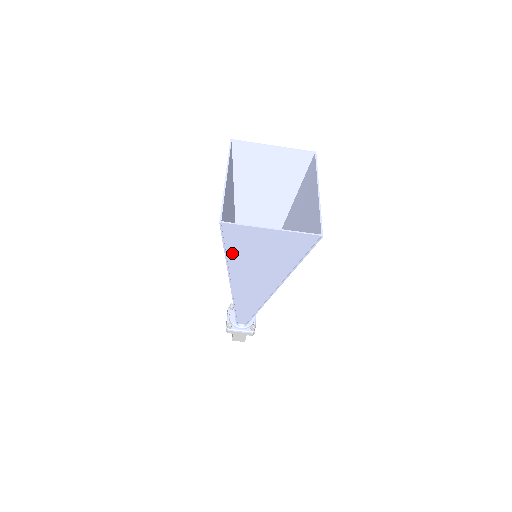
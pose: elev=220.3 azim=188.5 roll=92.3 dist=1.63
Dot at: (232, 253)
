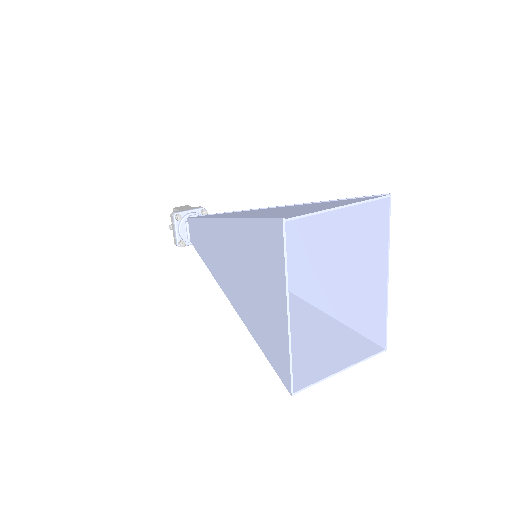
Dot at: occluded
